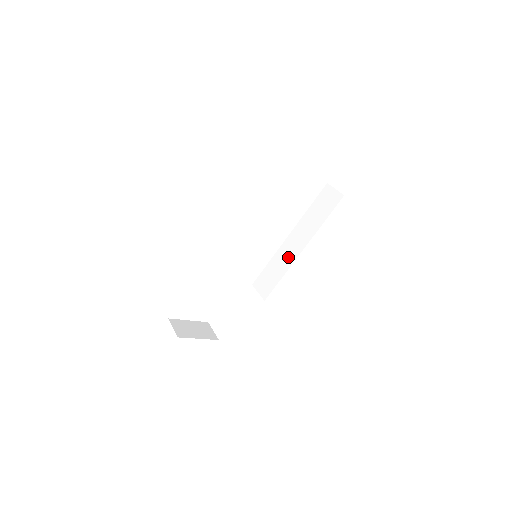
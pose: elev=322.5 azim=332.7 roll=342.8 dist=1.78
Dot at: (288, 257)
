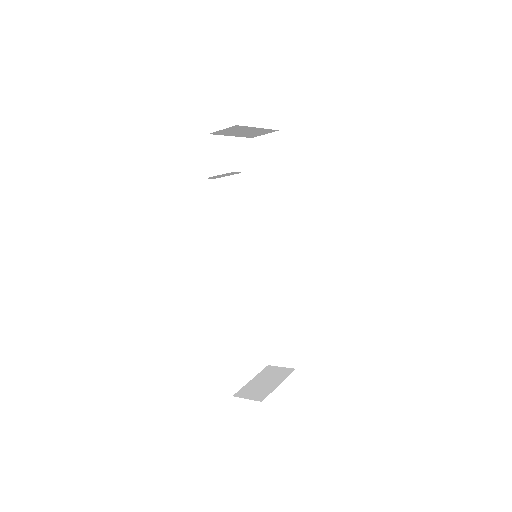
Dot at: (282, 233)
